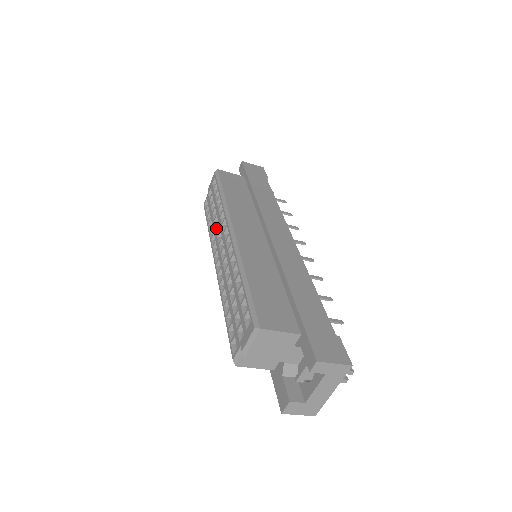
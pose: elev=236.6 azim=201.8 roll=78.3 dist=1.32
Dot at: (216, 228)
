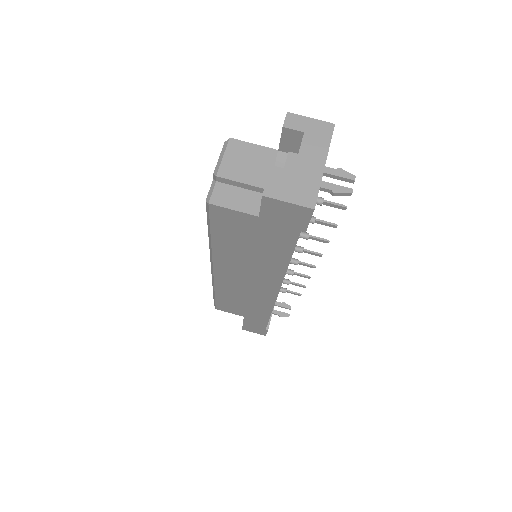
Dot at: occluded
